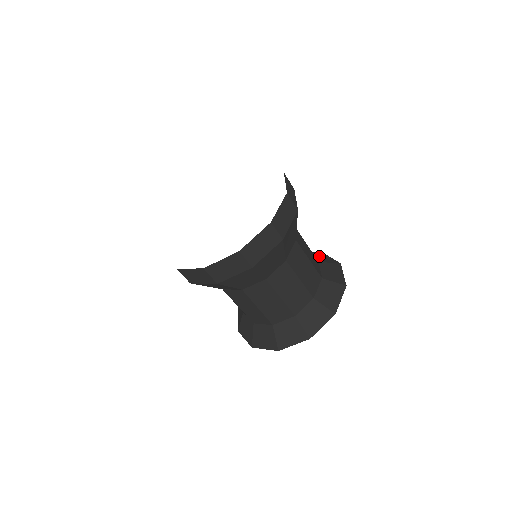
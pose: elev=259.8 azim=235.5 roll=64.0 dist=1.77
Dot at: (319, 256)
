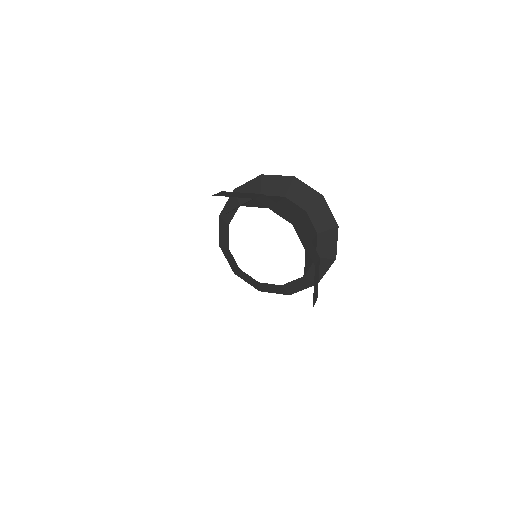
Dot at: (319, 213)
